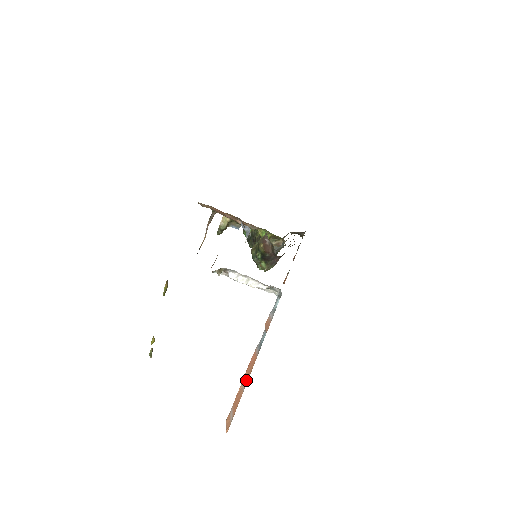
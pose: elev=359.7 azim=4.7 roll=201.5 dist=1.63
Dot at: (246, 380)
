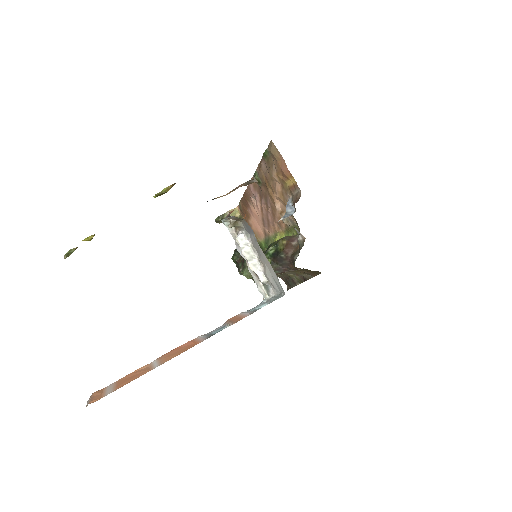
Dot at: (165, 359)
